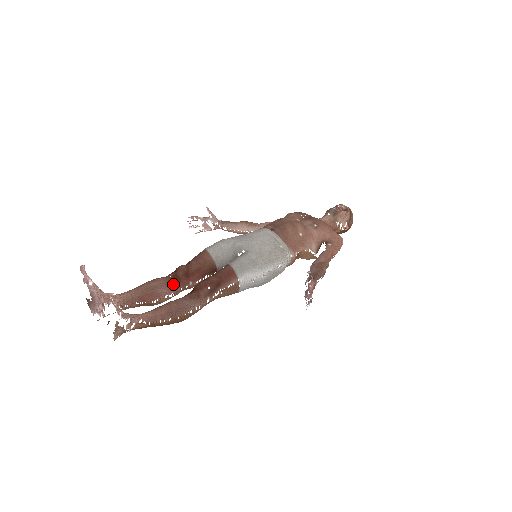
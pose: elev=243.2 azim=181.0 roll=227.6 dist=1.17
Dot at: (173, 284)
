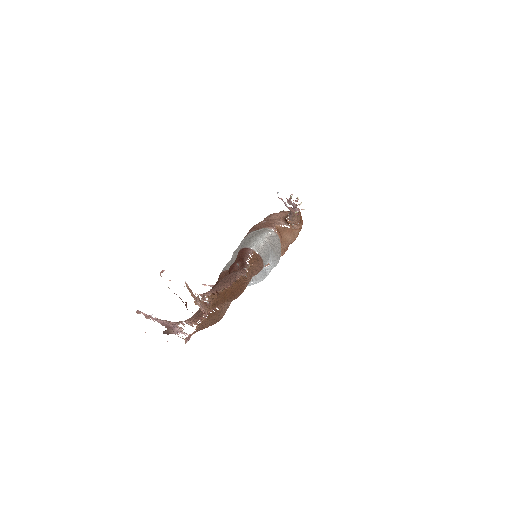
Dot at: occluded
